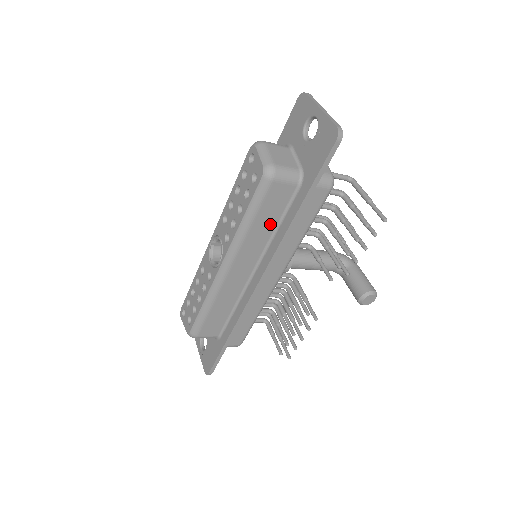
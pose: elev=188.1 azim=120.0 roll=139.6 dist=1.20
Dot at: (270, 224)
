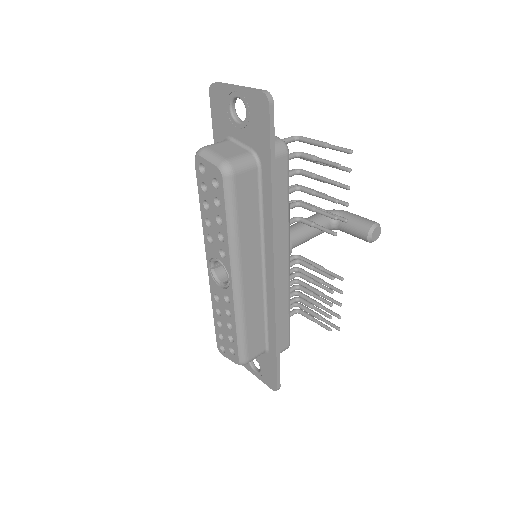
Dot at: (253, 217)
